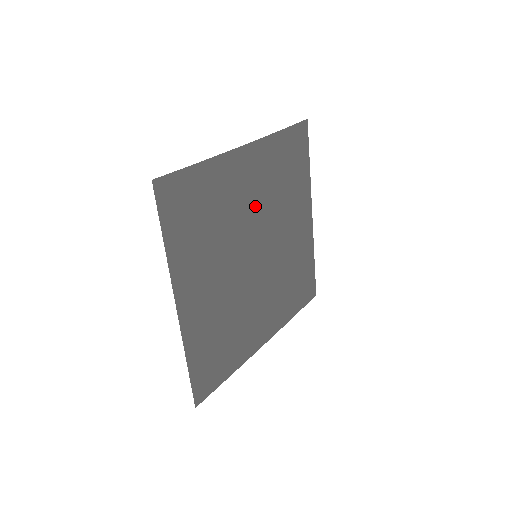
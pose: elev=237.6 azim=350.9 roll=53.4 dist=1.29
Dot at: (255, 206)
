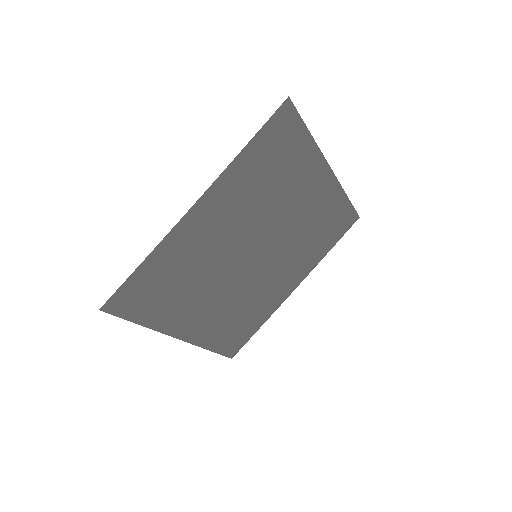
Dot at: (236, 229)
